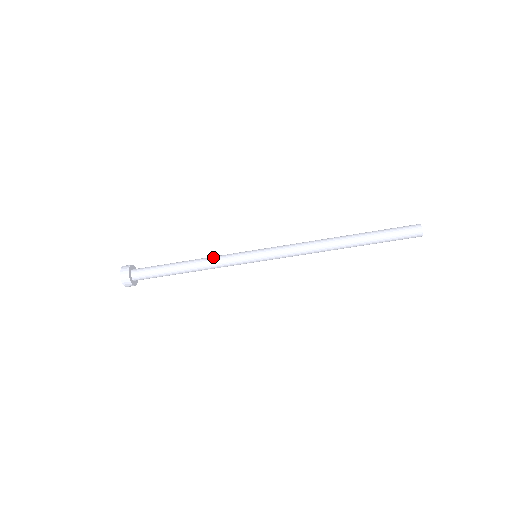
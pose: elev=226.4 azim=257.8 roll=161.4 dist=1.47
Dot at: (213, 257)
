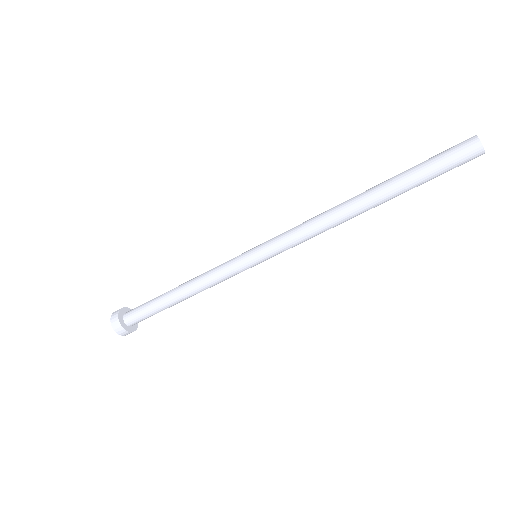
Dot at: (208, 271)
